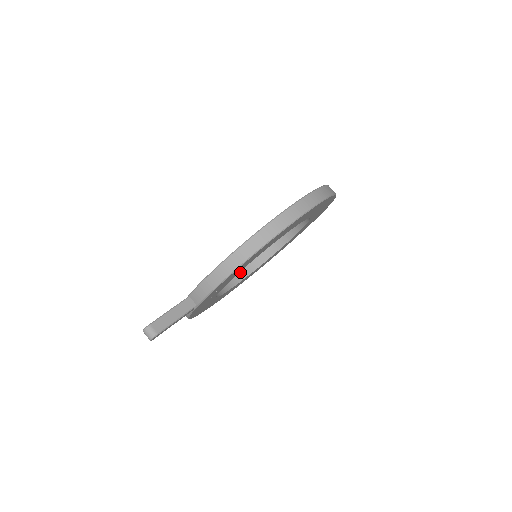
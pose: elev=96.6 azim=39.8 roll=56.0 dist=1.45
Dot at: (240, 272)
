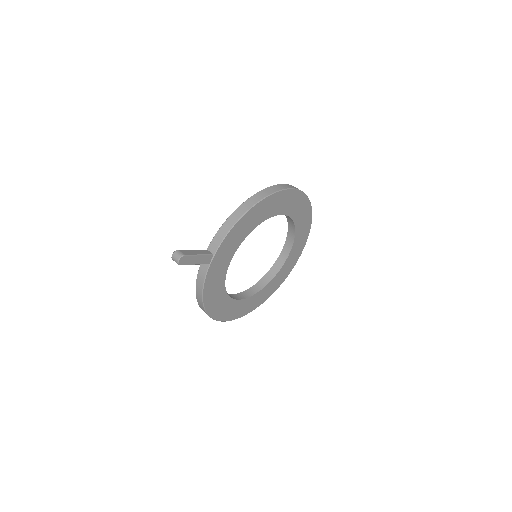
Dot at: (241, 294)
